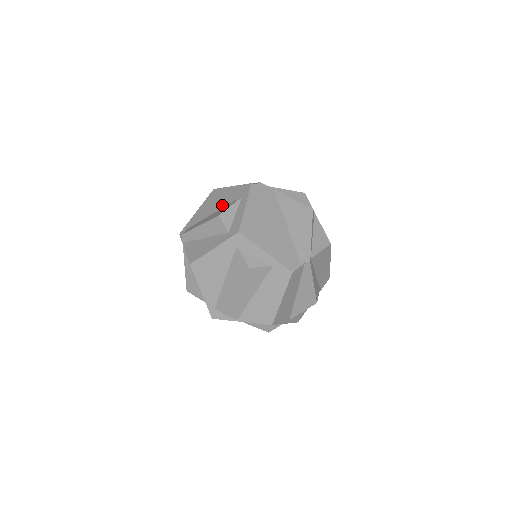
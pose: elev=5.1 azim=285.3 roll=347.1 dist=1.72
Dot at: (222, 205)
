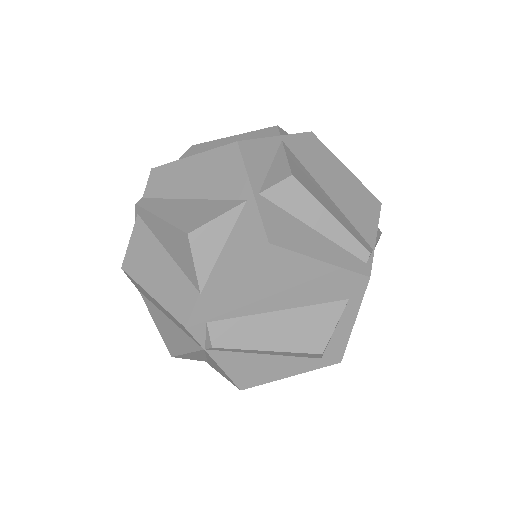
Dot at: (302, 301)
